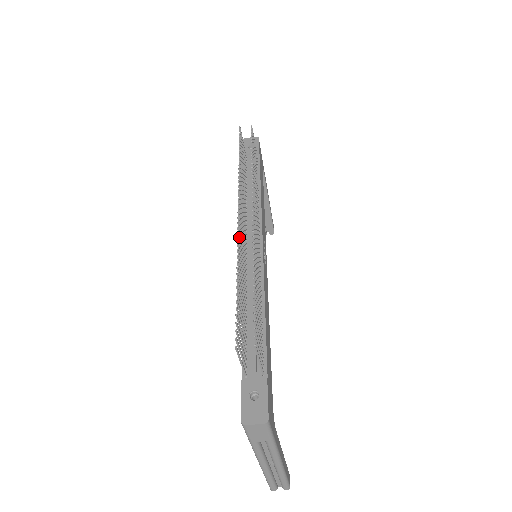
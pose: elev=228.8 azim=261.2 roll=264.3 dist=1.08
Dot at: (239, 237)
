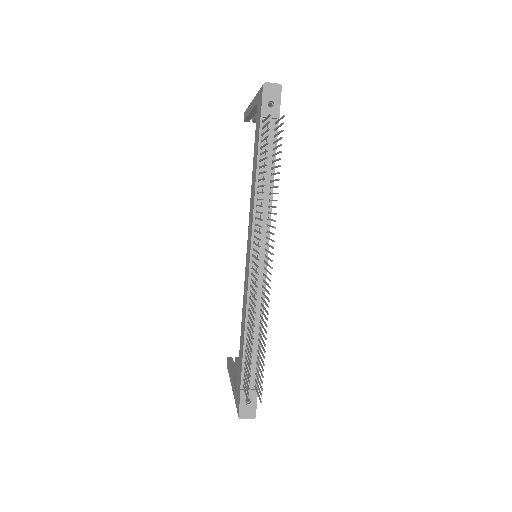
Dot at: (256, 293)
